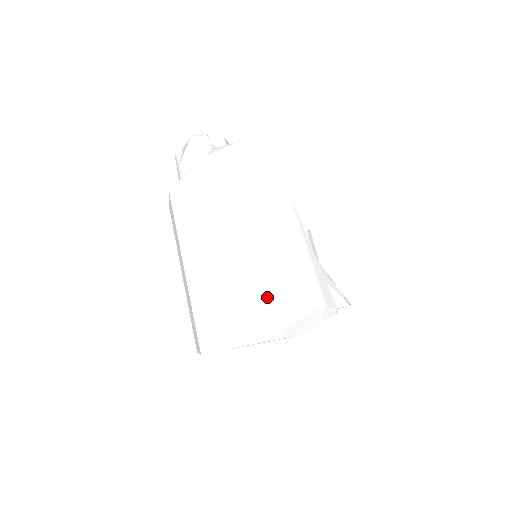
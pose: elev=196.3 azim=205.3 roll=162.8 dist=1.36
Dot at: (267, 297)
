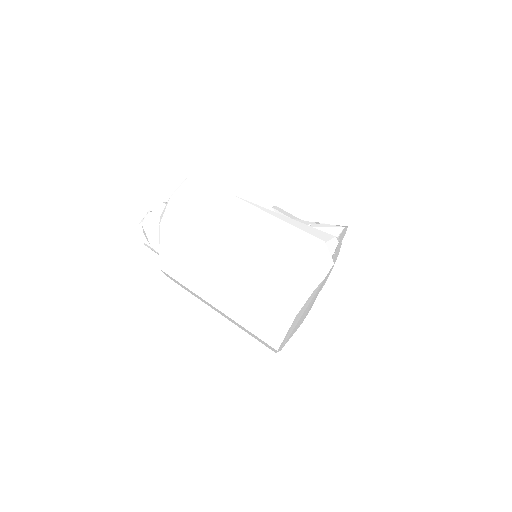
Dot at: (280, 273)
